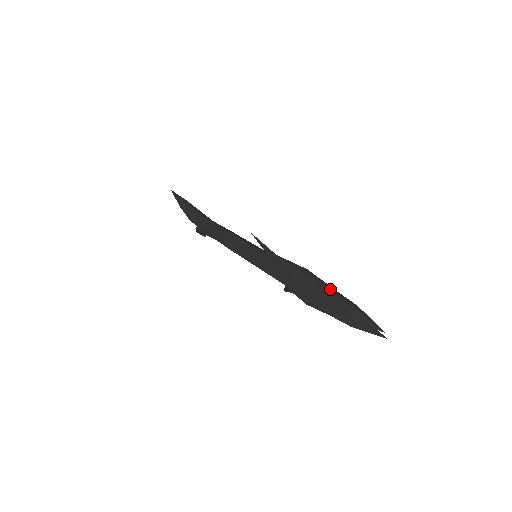
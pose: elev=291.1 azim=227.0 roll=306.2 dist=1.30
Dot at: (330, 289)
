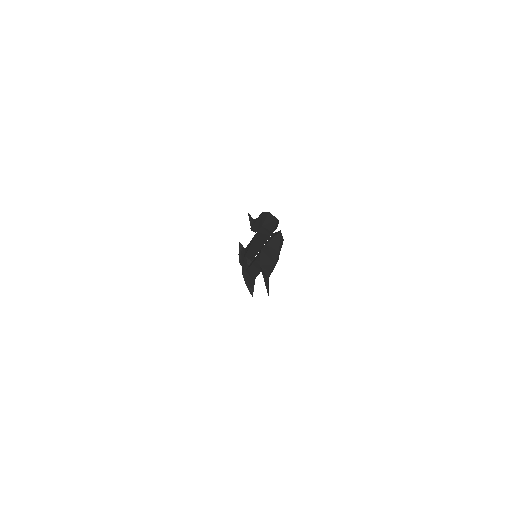
Dot at: occluded
